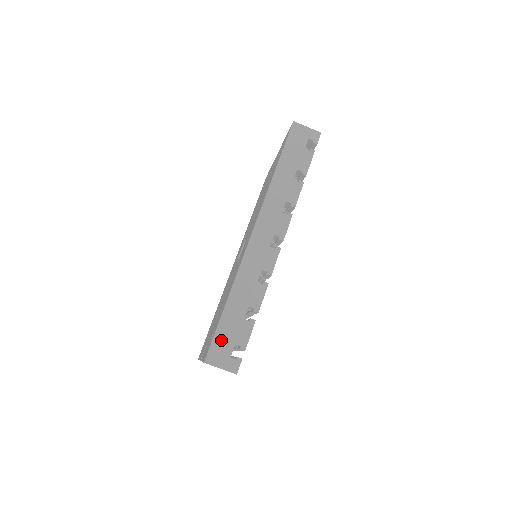
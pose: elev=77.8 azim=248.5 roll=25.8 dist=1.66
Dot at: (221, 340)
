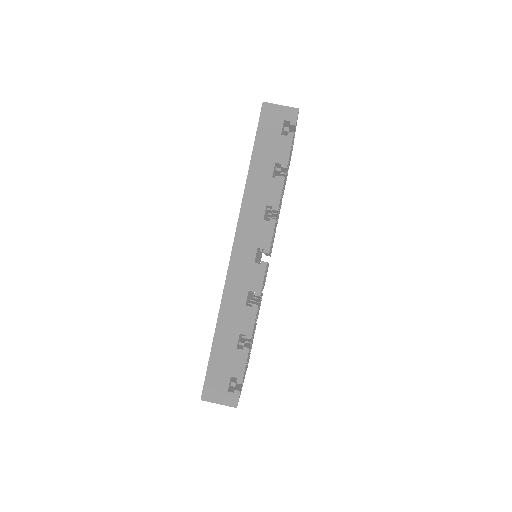
Dot at: (215, 374)
